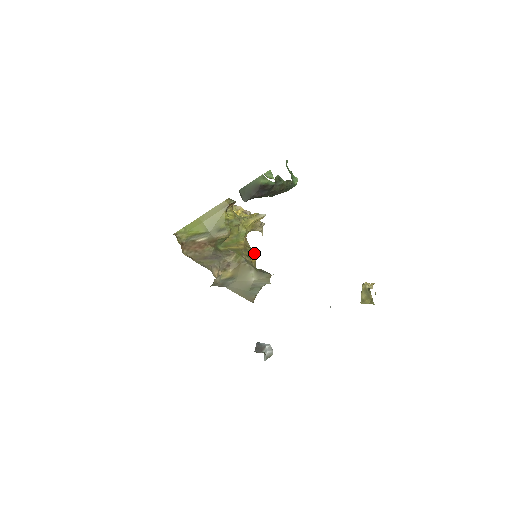
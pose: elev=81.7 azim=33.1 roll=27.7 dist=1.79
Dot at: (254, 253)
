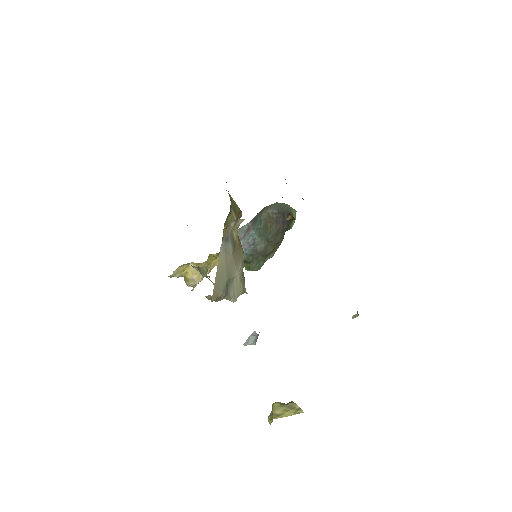
Dot at: occluded
